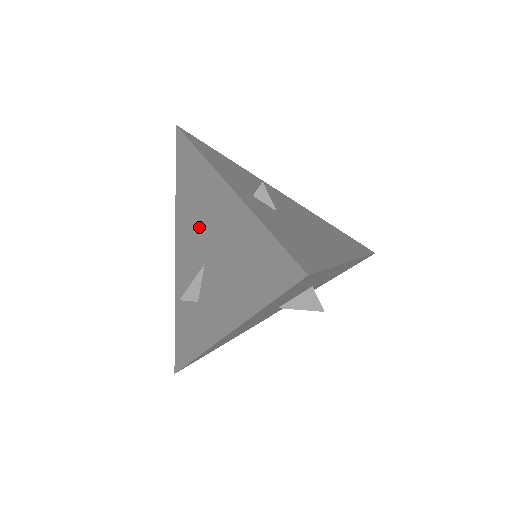
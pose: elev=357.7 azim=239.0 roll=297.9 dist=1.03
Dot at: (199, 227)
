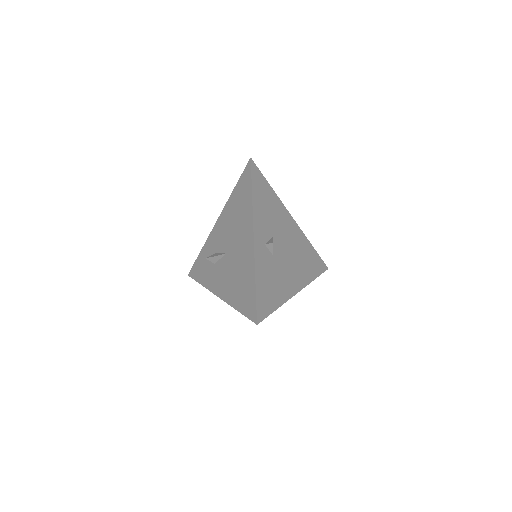
Dot at: (233, 233)
